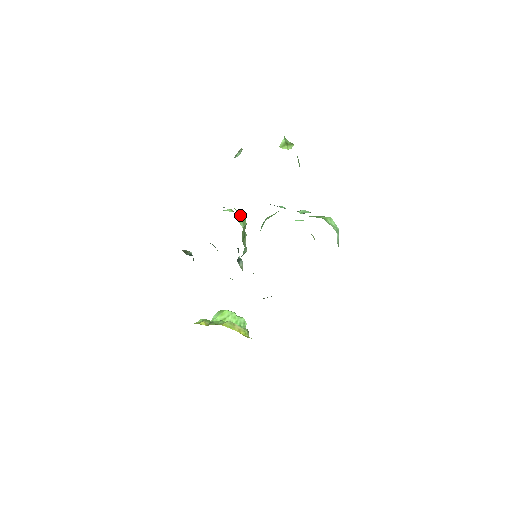
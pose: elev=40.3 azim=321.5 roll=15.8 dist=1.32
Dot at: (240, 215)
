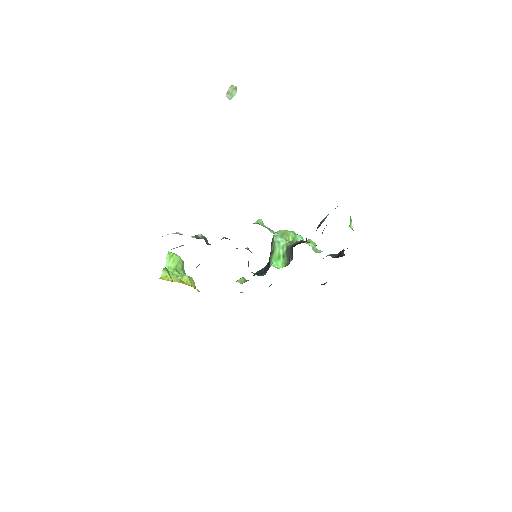
Dot at: occluded
